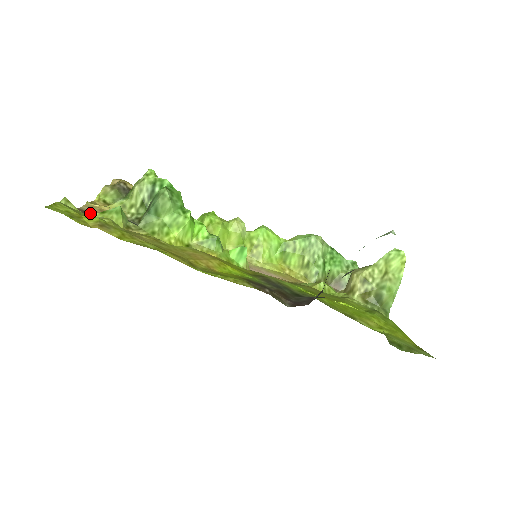
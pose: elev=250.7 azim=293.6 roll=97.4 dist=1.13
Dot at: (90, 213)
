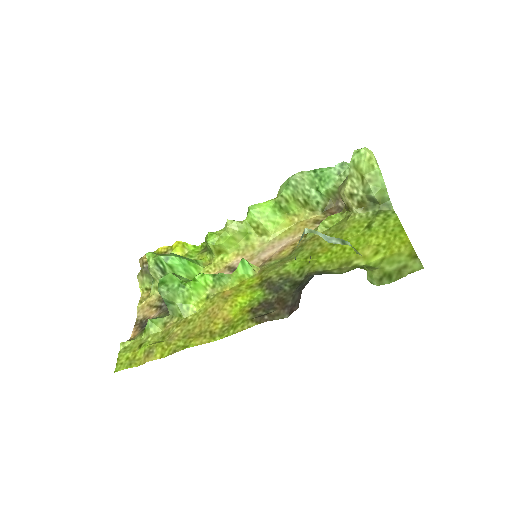
Dot at: (143, 320)
